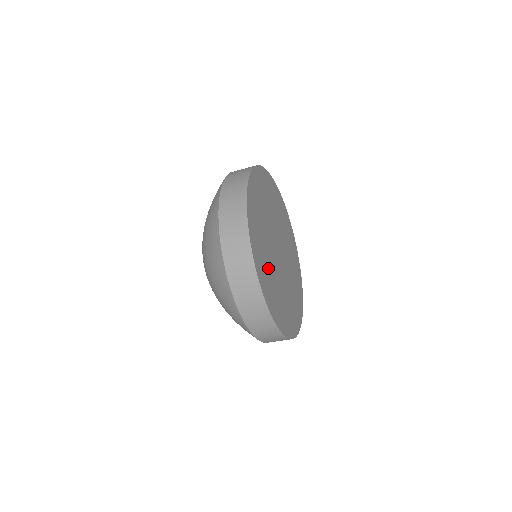
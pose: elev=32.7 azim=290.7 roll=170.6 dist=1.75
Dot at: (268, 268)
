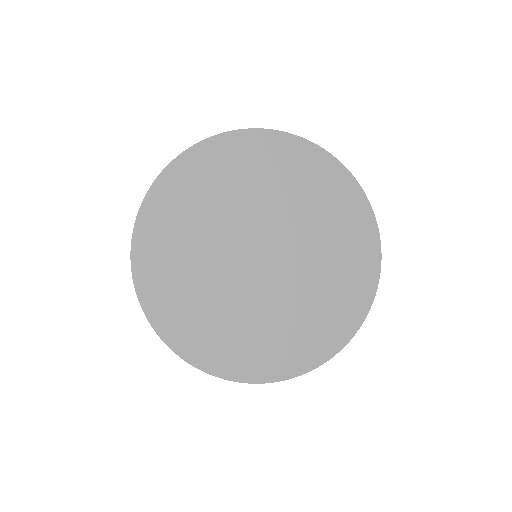
Dot at: (186, 258)
